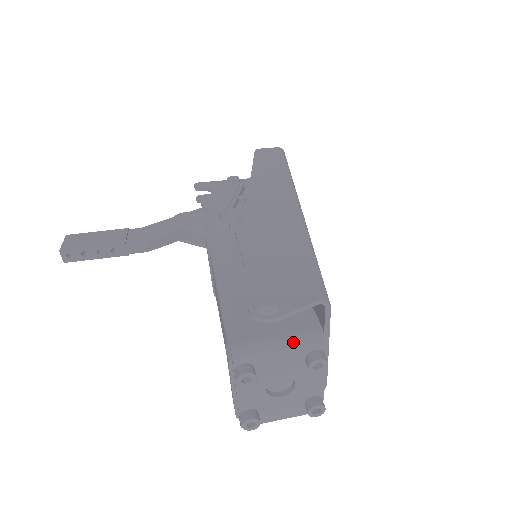
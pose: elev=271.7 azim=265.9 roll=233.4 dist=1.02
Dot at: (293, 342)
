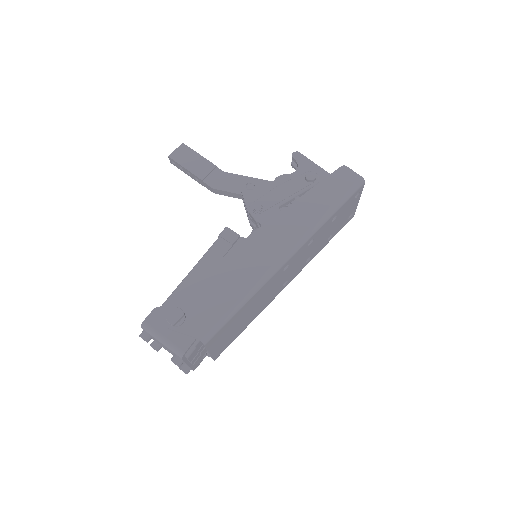
Dot at: (168, 346)
